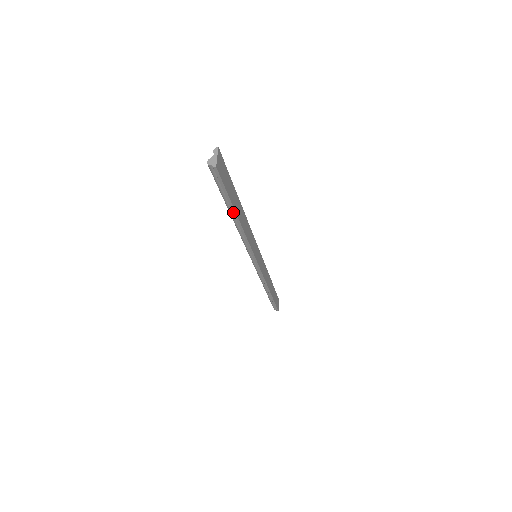
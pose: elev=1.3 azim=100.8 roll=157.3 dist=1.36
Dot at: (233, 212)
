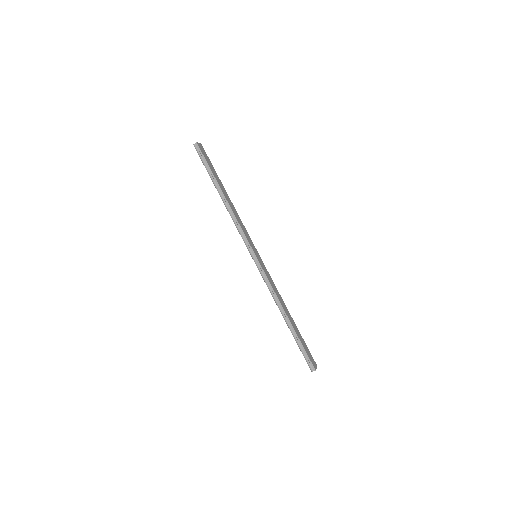
Dot at: (217, 186)
